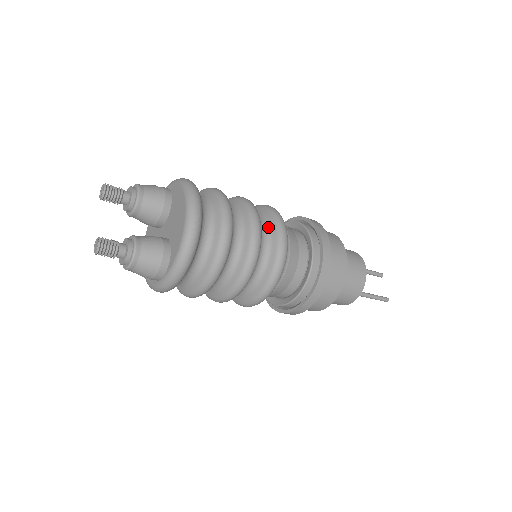
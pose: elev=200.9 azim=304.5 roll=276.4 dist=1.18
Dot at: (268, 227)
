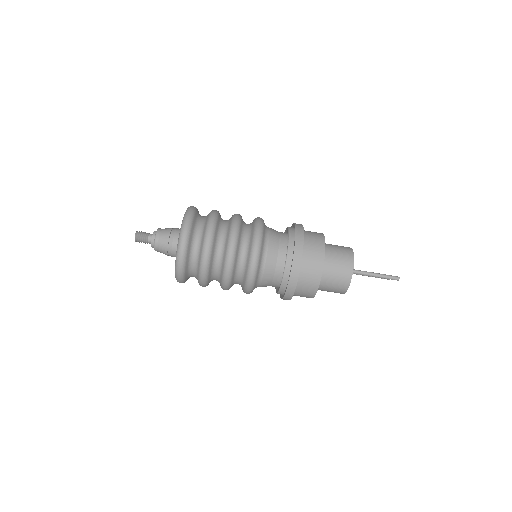
Dot at: occluded
